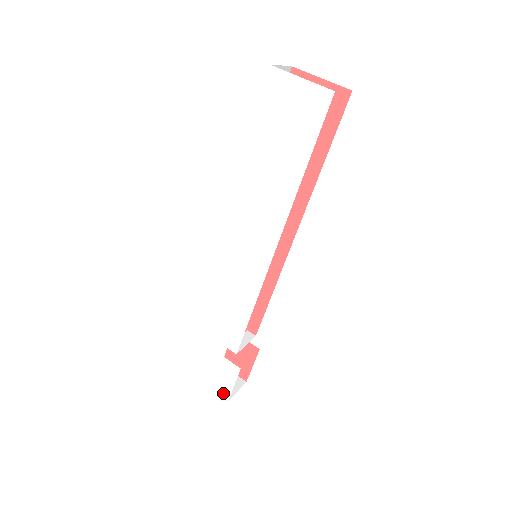
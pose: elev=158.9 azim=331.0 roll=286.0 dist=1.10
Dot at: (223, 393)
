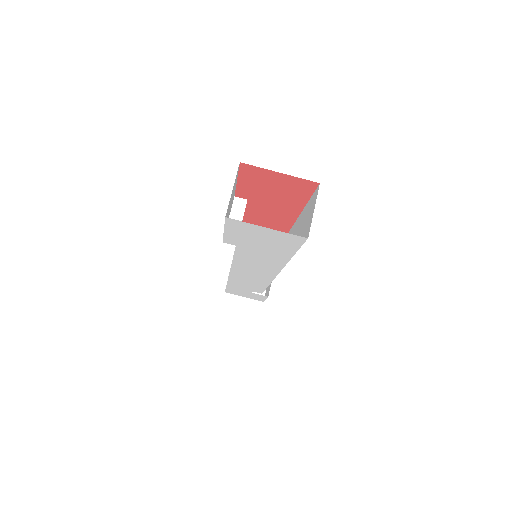
Dot at: (258, 300)
